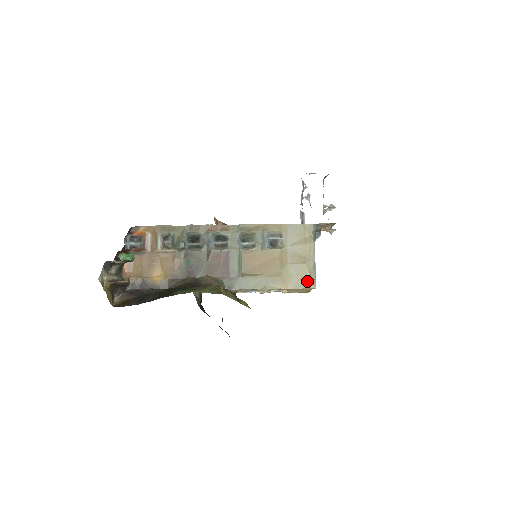
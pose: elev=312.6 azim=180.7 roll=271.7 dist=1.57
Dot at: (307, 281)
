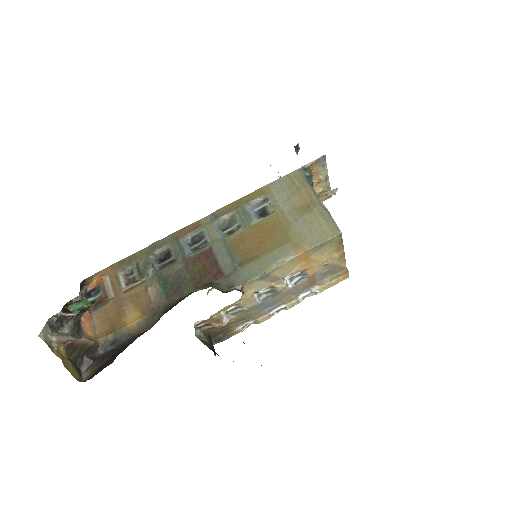
Dot at: (325, 230)
